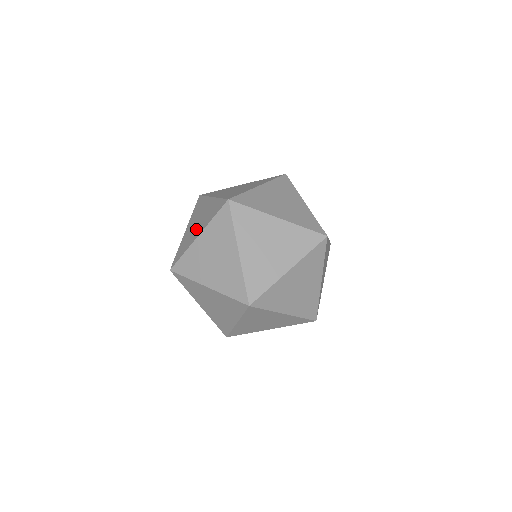
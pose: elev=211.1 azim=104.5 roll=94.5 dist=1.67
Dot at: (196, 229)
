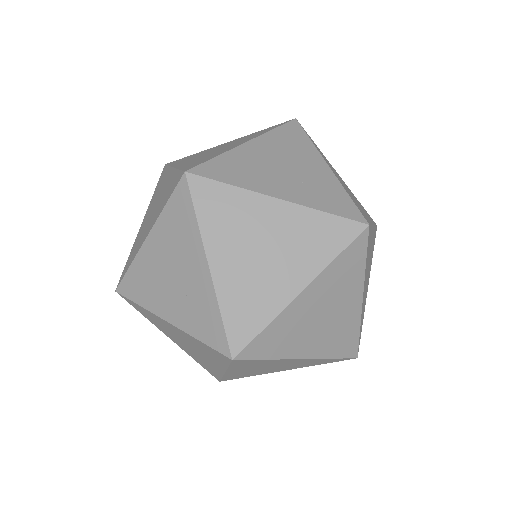
Dot at: (225, 147)
